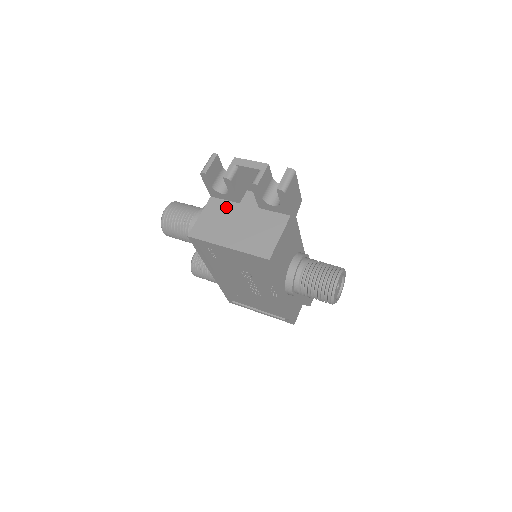
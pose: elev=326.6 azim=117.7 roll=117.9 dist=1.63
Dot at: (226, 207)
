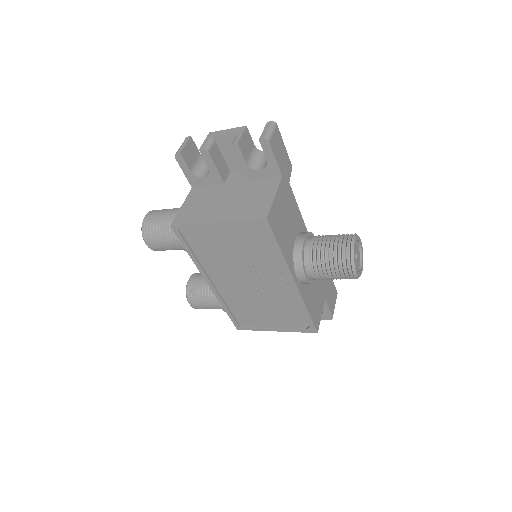
Dot at: (210, 191)
